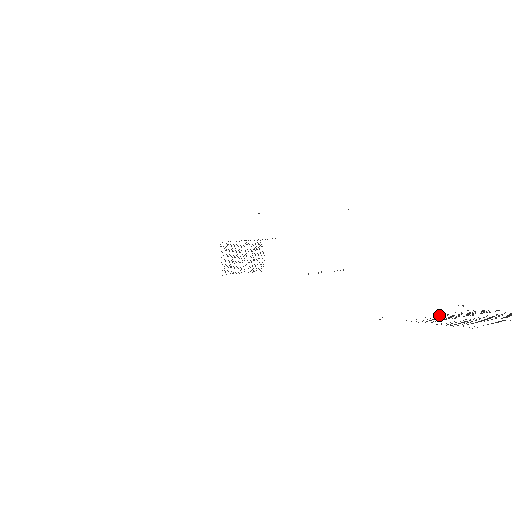
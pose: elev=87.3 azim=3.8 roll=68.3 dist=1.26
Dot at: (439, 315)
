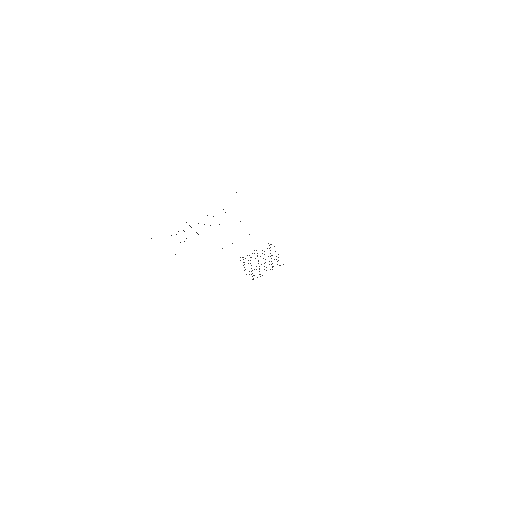
Dot at: occluded
